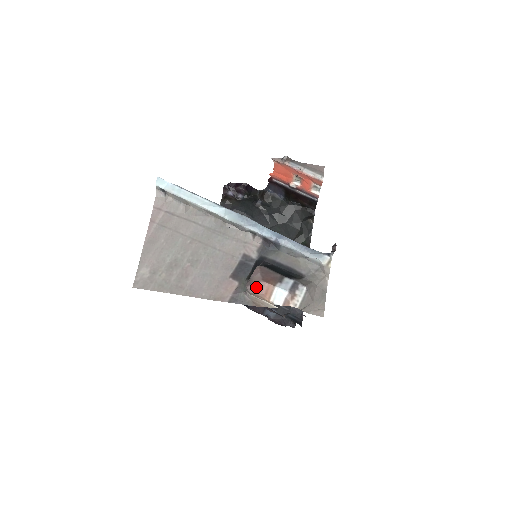
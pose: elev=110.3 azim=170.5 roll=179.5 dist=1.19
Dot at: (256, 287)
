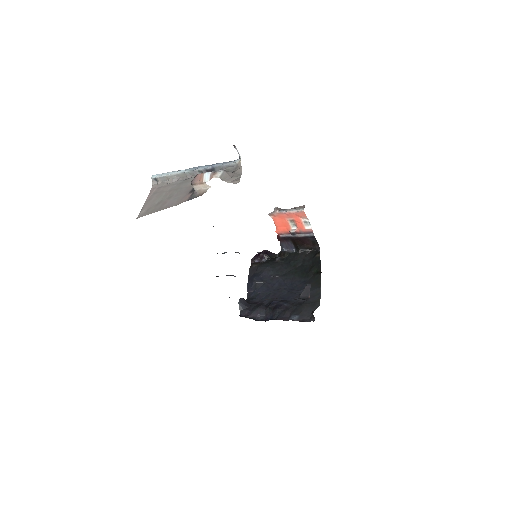
Dot at: (195, 179)
